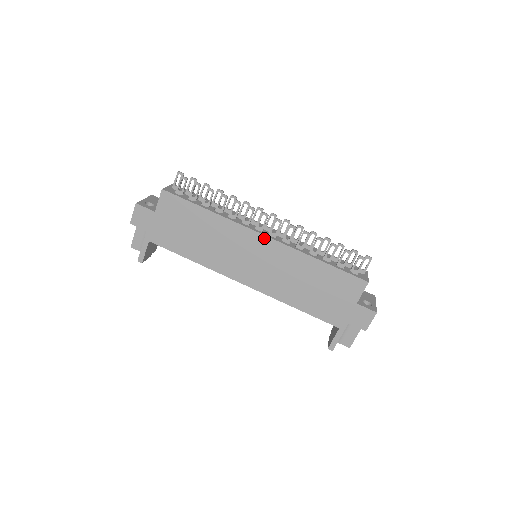
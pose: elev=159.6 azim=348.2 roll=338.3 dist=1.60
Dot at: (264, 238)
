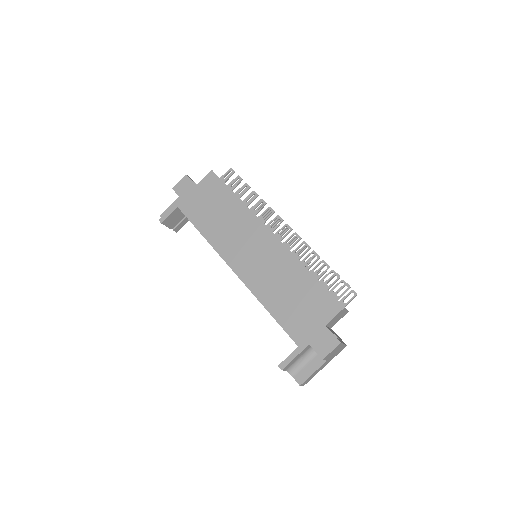
Dot at: (271, 234)
